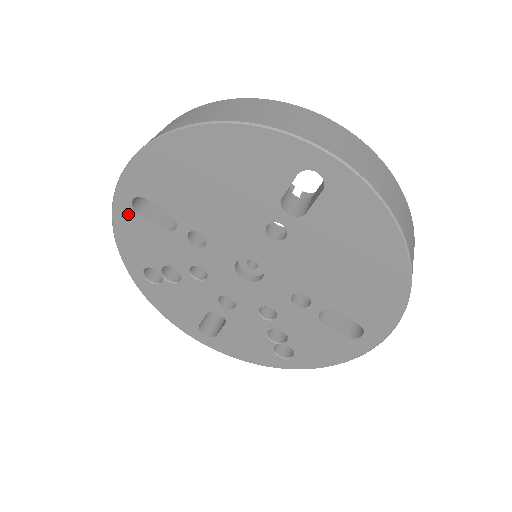
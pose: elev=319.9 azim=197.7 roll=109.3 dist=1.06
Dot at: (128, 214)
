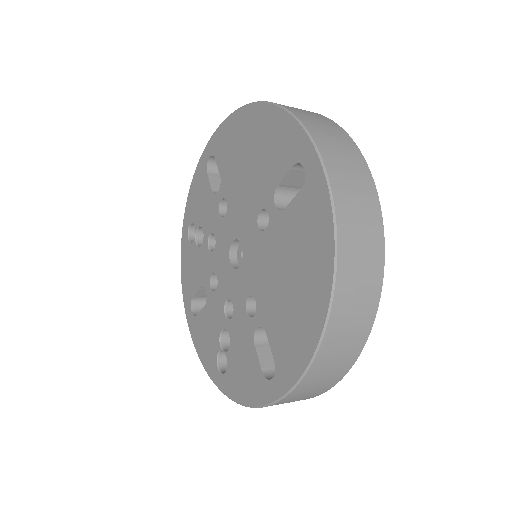
Dot at: (203, 169)
